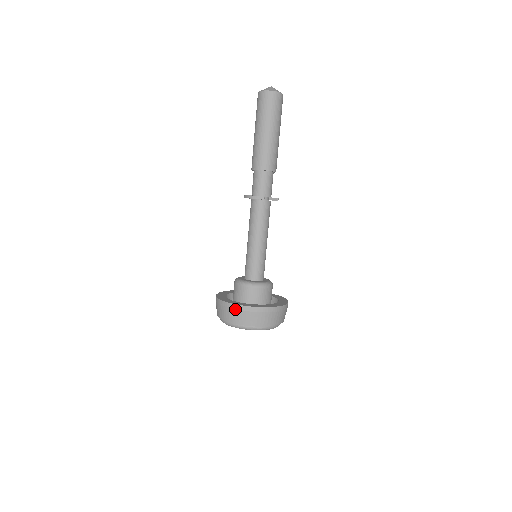
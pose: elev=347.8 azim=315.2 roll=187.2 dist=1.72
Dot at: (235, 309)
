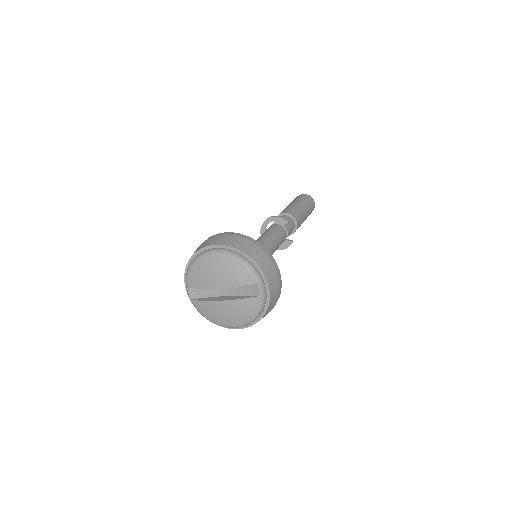
Dot at: (237, 235)
